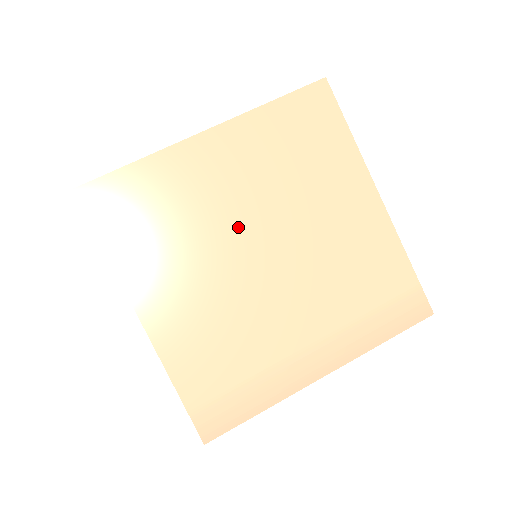
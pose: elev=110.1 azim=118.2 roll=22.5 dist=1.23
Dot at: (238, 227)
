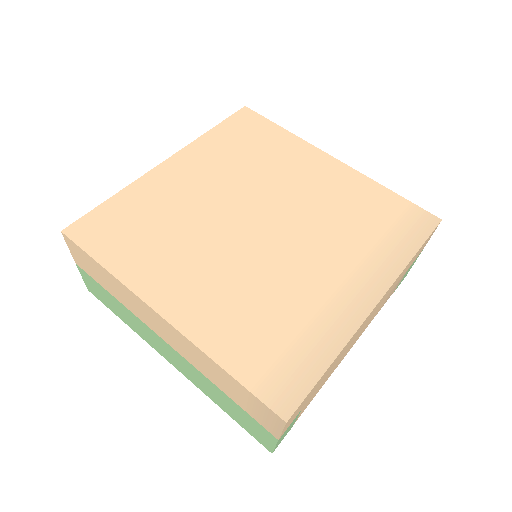
Dot at: (223, 213)
